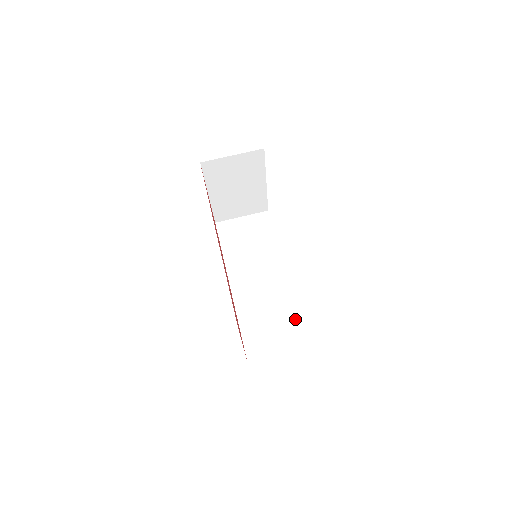
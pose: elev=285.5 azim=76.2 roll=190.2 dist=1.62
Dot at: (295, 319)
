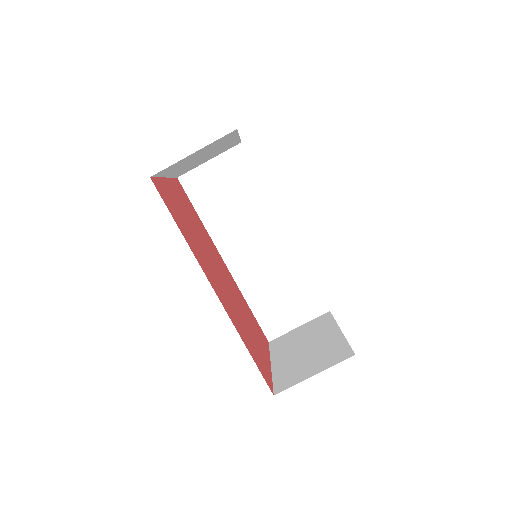
Dot at: (307, 284)
